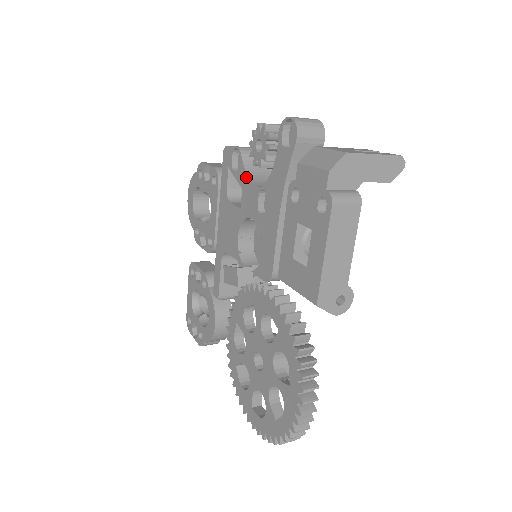
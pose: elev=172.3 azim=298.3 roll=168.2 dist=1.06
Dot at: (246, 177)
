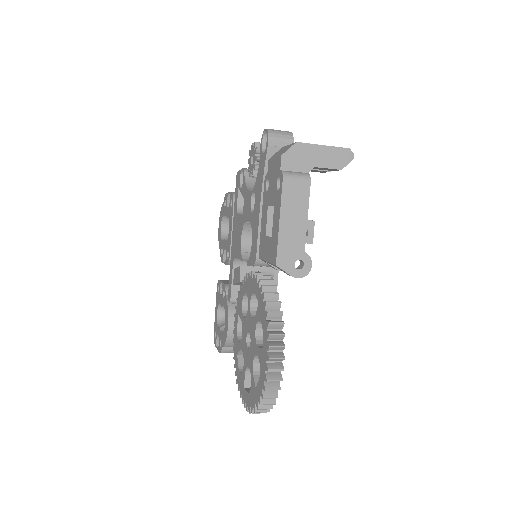
Dot at: (246, 188)
